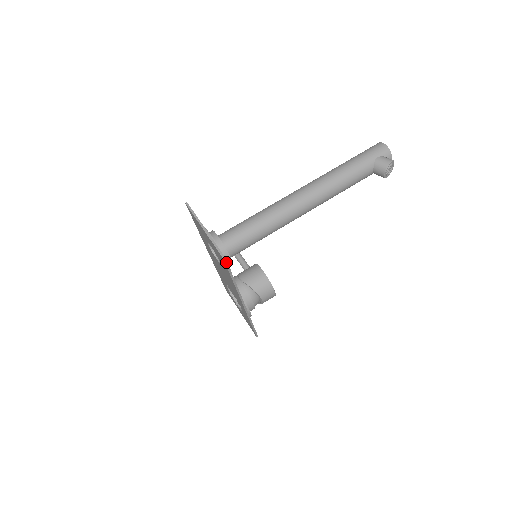
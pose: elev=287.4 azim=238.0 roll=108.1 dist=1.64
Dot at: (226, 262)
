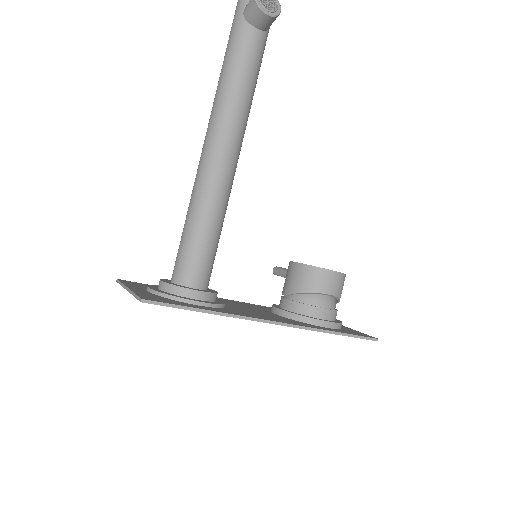
Dot at: (153, 302)
